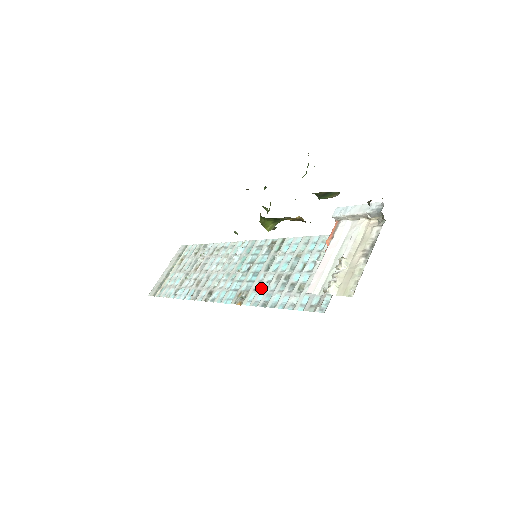
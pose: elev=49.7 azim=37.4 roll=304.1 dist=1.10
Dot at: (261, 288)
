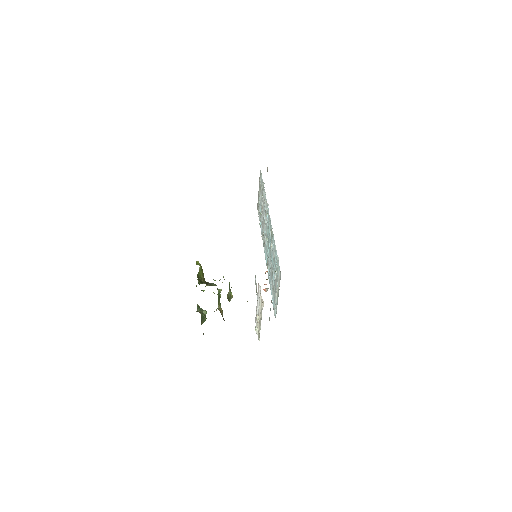
Dot at: (269, 269)
